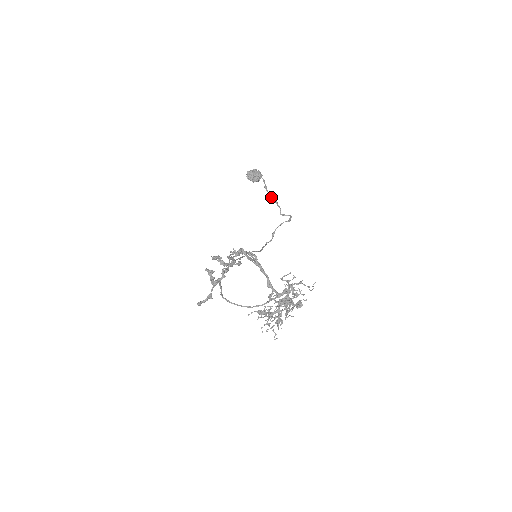
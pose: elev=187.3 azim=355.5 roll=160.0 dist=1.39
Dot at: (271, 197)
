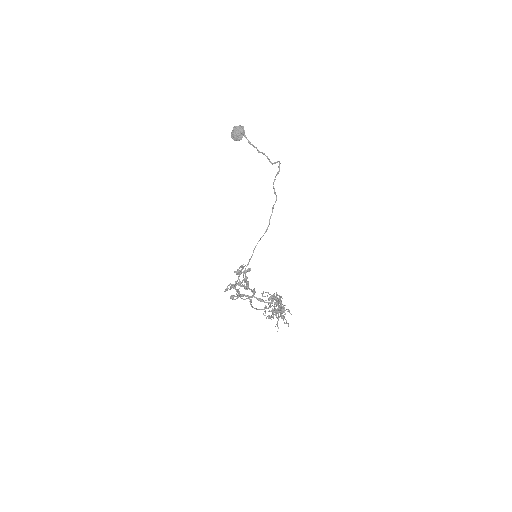
Dot at: occluded
